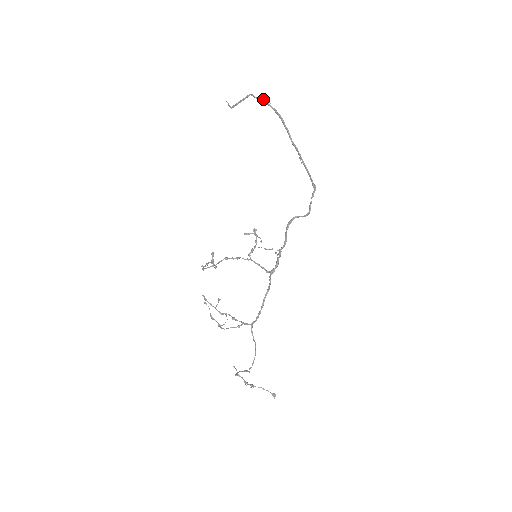
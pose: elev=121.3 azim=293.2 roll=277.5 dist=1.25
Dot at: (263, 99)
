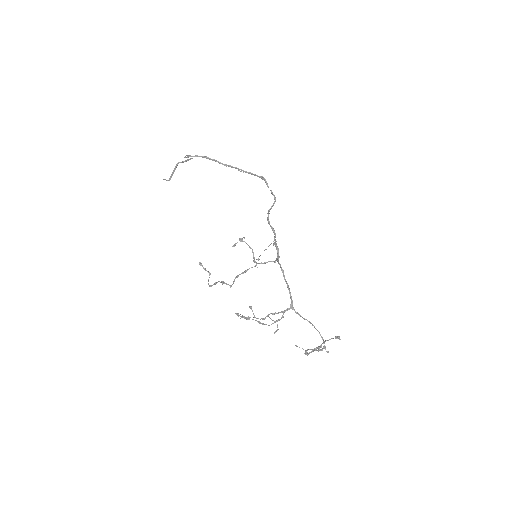
Dot at: (185, 157)
